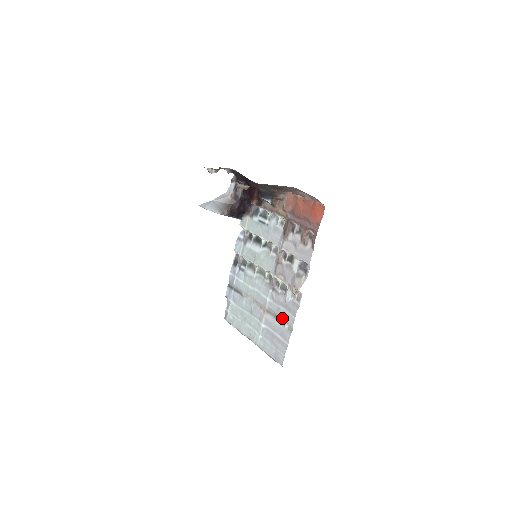
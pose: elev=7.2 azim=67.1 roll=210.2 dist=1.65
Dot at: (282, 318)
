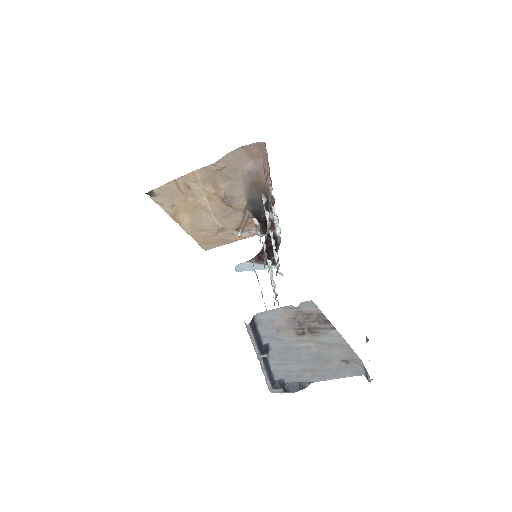
Dot at: (255, 272)
